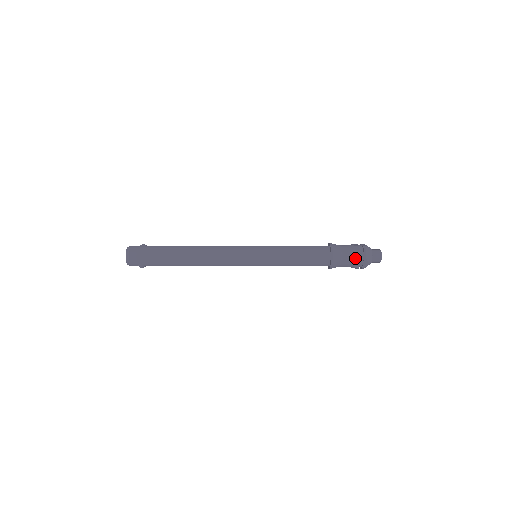
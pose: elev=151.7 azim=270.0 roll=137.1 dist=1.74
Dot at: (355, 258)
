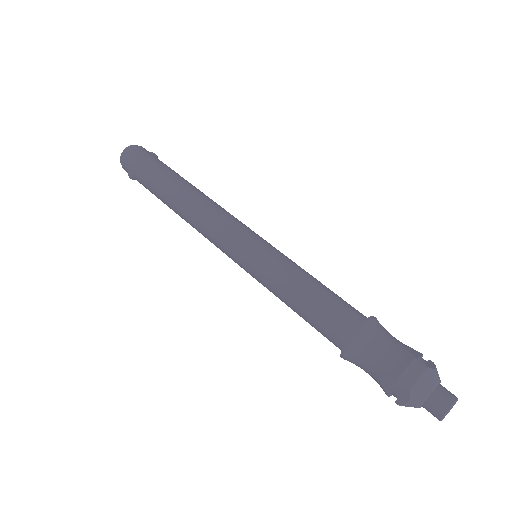
Dot at: (390, 372)
